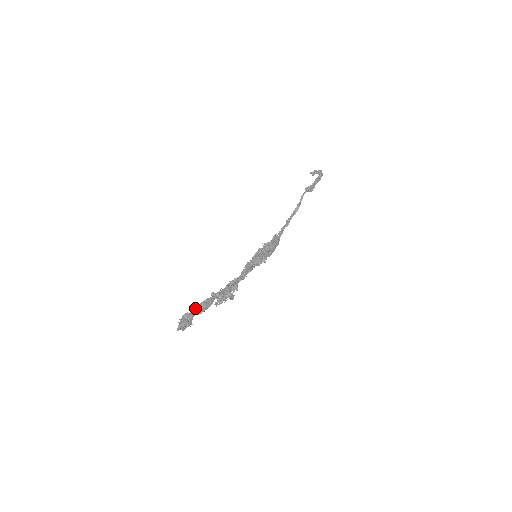
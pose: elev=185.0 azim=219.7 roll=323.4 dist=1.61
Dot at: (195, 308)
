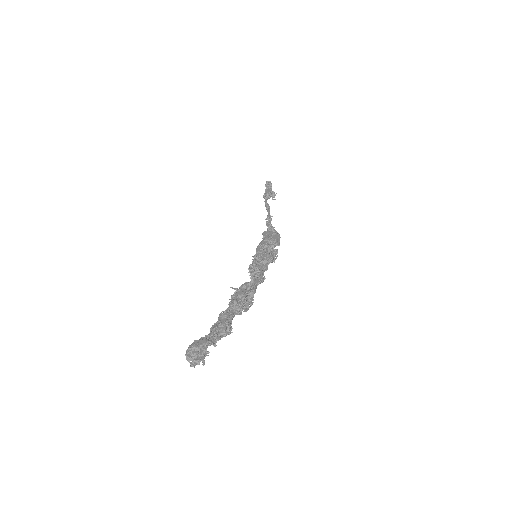
Dot at: (206, 336)
